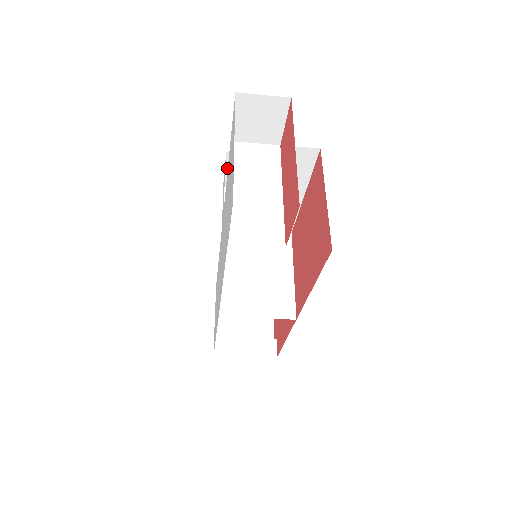
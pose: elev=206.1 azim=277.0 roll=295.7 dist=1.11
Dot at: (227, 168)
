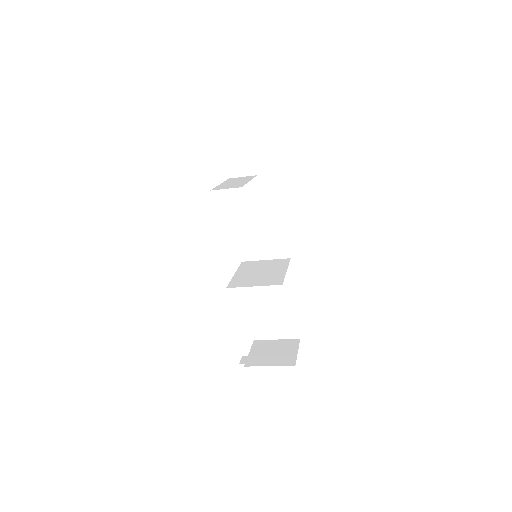
Dot at: occluded
